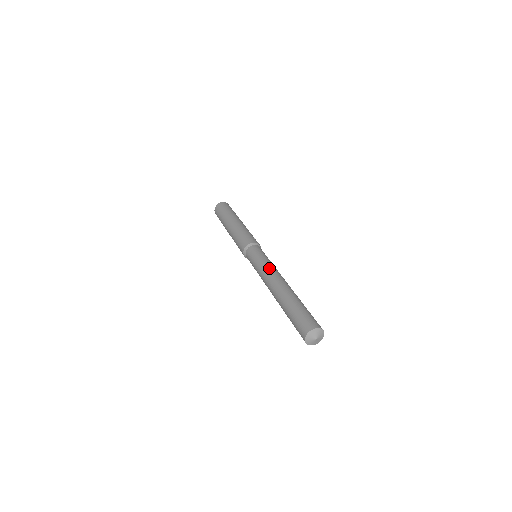
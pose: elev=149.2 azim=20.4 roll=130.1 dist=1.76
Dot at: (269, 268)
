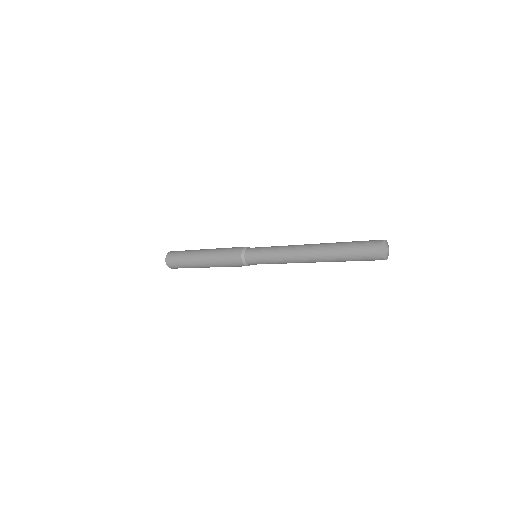
Dot at: (288, 245)
